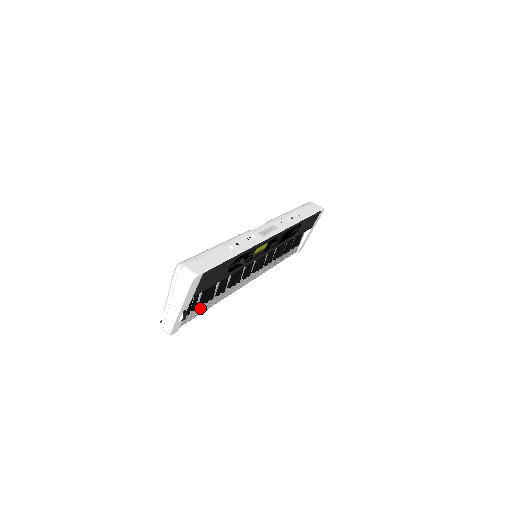
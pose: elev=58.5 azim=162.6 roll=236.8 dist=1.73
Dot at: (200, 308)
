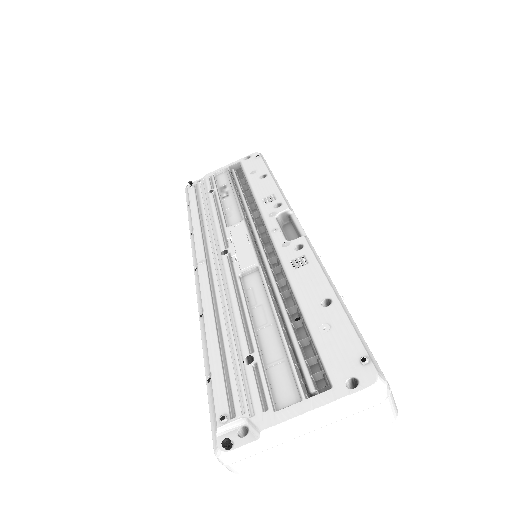
Dot at: occluded
